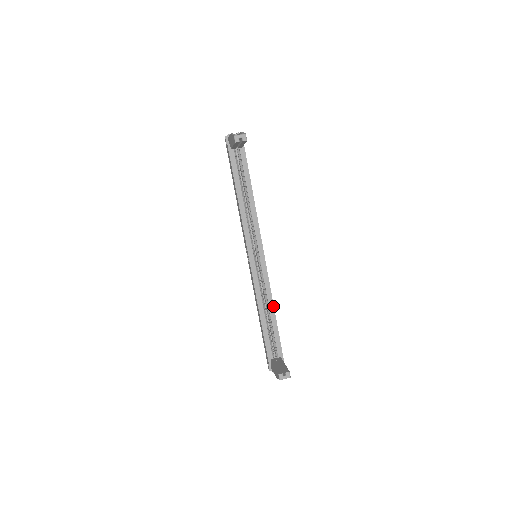
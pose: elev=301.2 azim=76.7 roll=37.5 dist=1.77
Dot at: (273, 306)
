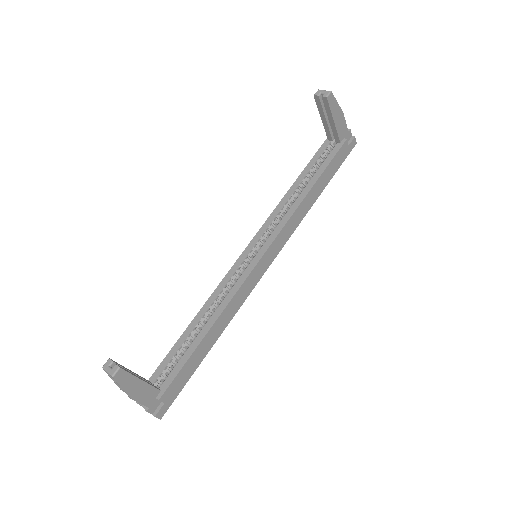
Dot at: (215, 320)
